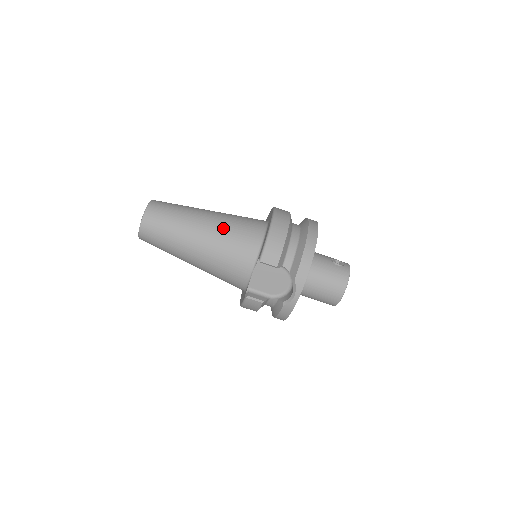
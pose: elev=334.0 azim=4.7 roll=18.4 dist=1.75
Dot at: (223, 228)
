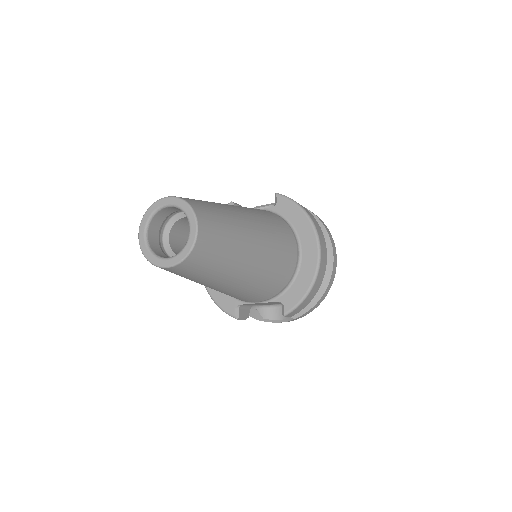
Dot at: (266, 271)
